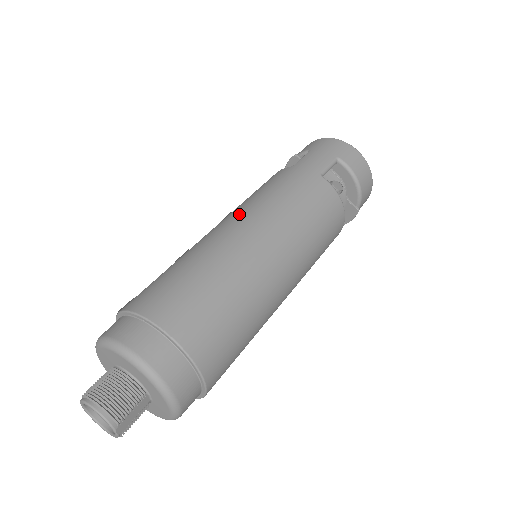
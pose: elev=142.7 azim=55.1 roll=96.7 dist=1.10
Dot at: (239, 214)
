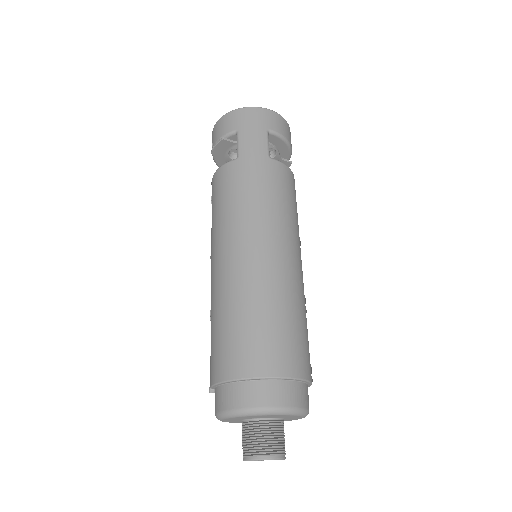
Dot at: (240, 237)
